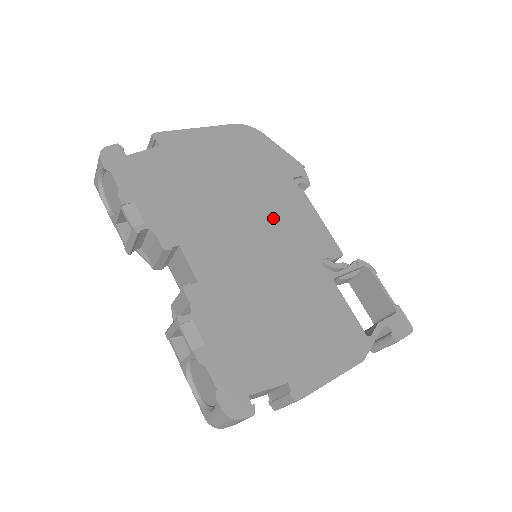
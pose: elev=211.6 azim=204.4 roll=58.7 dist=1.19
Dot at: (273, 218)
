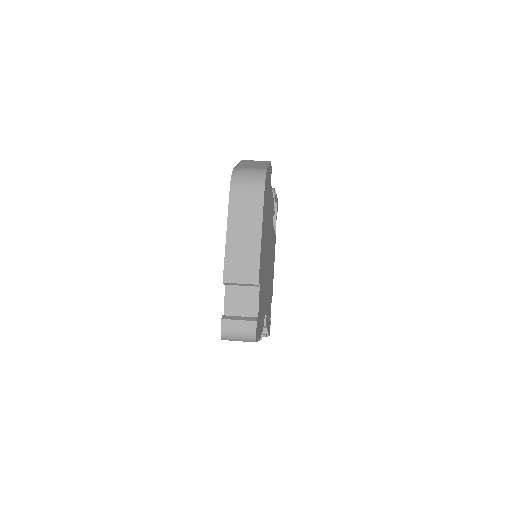
Dot at: occluded
